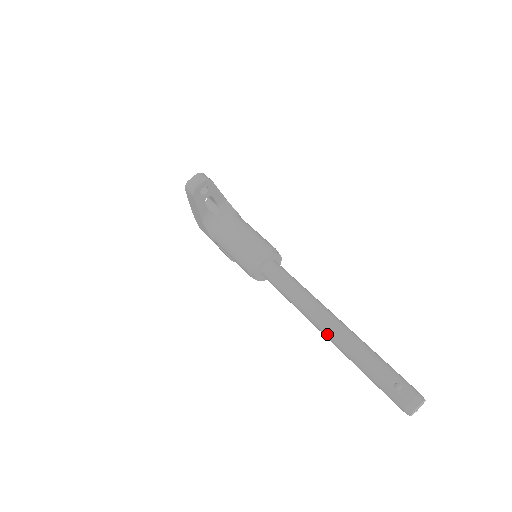
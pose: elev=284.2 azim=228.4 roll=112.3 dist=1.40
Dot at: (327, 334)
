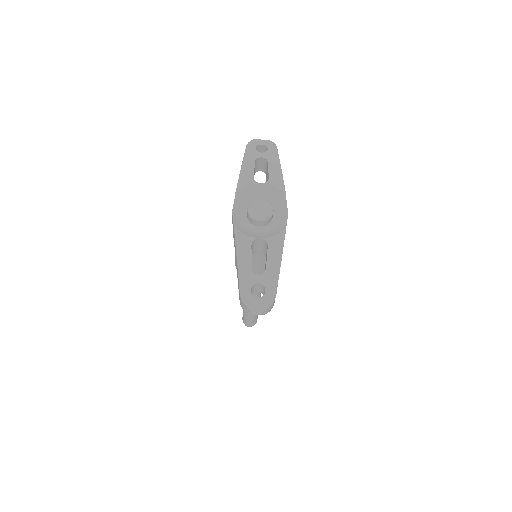
Dot at: occluded
